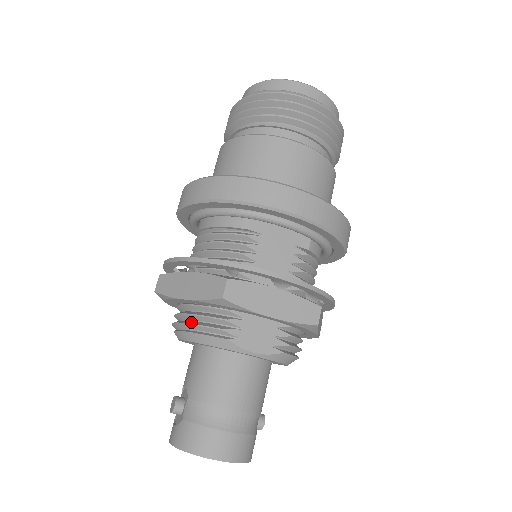
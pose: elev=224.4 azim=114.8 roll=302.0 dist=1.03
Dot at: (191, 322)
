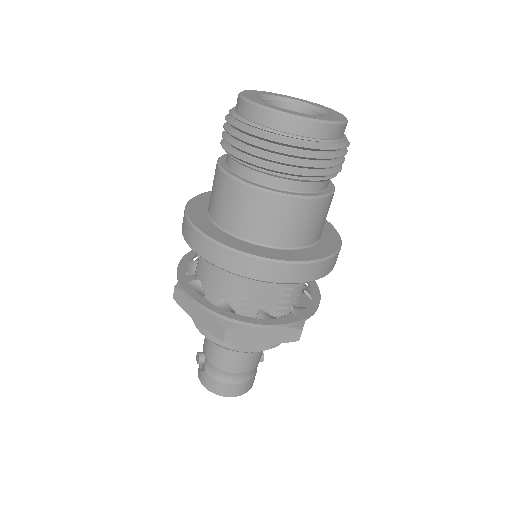
Dot at: (203, 329)
